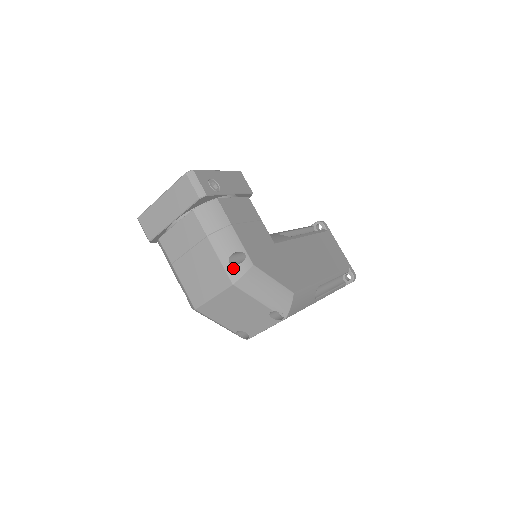
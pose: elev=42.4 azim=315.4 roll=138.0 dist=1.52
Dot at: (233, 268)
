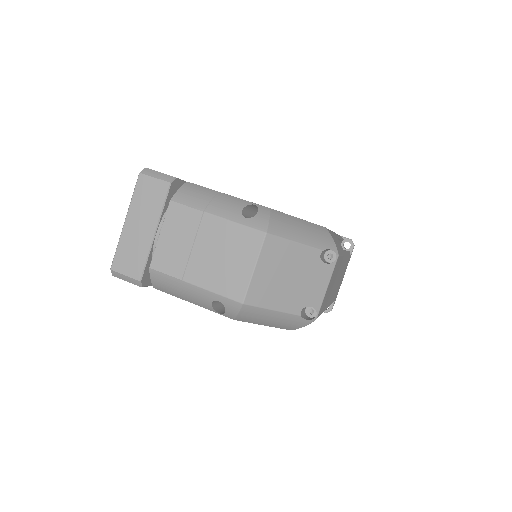
Dot at: (254, 220)
